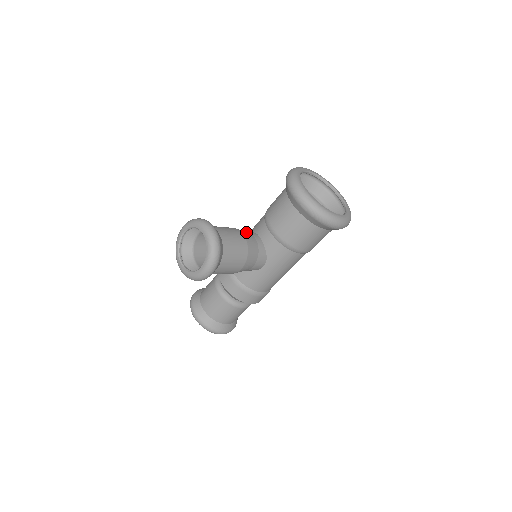
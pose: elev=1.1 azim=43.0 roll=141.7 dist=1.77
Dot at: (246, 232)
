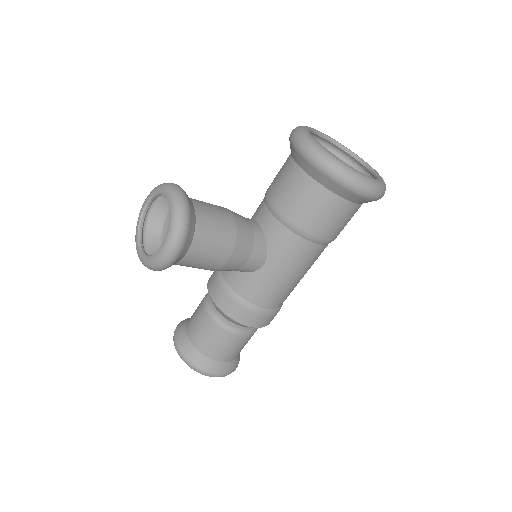
Dot at: occluded
